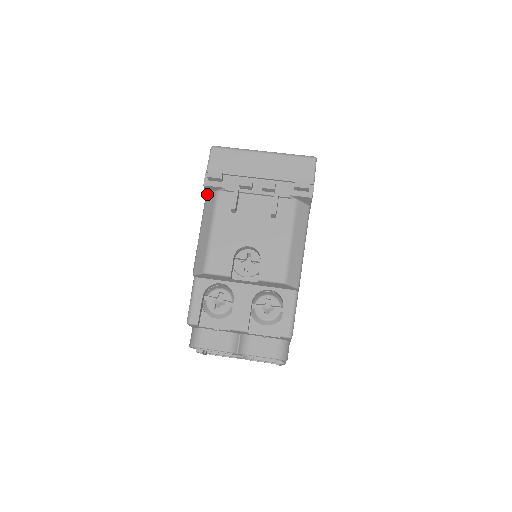
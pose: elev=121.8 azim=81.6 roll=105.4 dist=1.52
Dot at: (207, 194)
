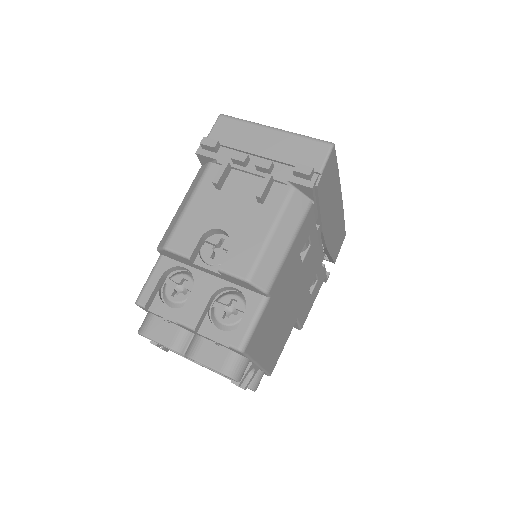
Dot at: (201, 166)
